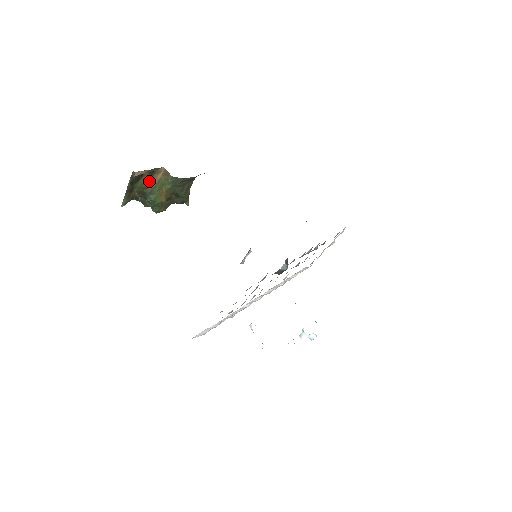
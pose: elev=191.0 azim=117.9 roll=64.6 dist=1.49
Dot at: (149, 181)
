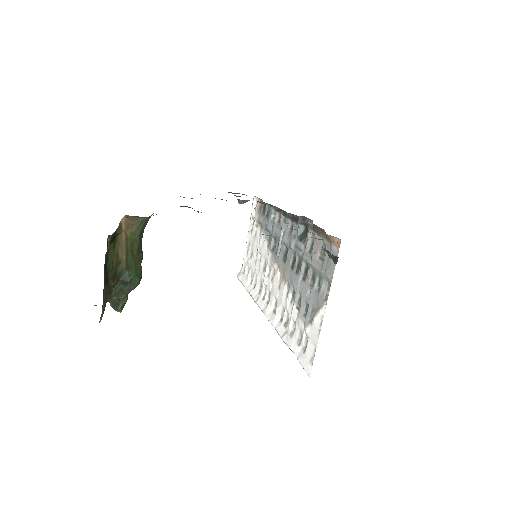
Dot at: (117, 251)
